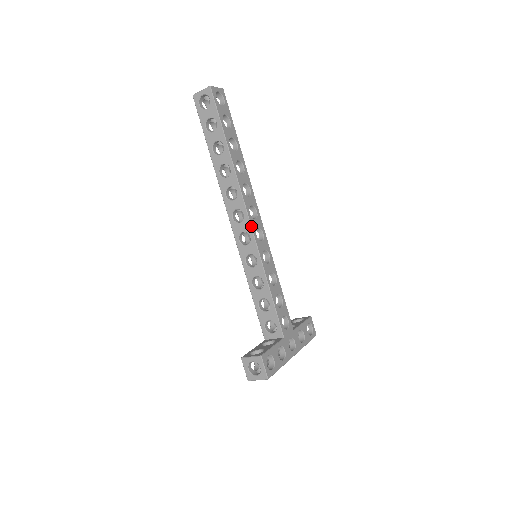
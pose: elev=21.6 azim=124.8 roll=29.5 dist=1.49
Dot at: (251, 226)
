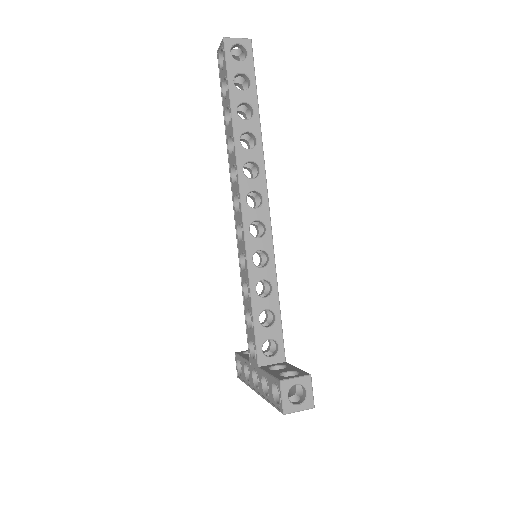
Dot at: occluded
